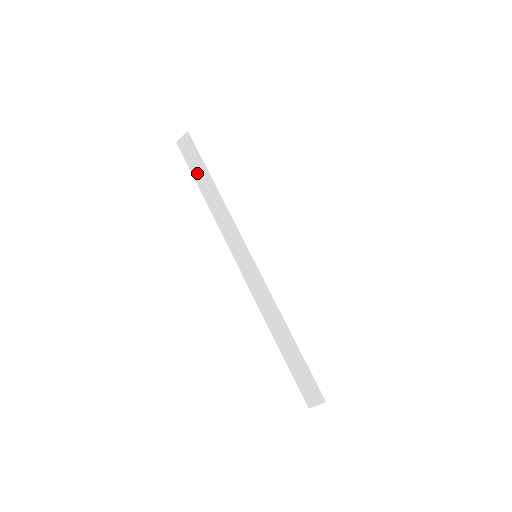
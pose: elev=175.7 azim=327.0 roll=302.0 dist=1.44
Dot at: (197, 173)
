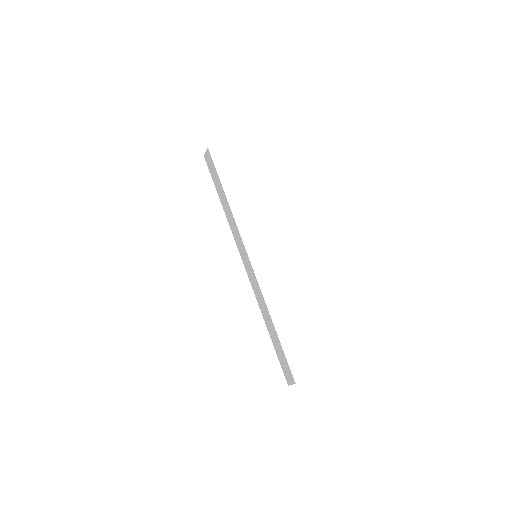
Dot at: (216, 184)
